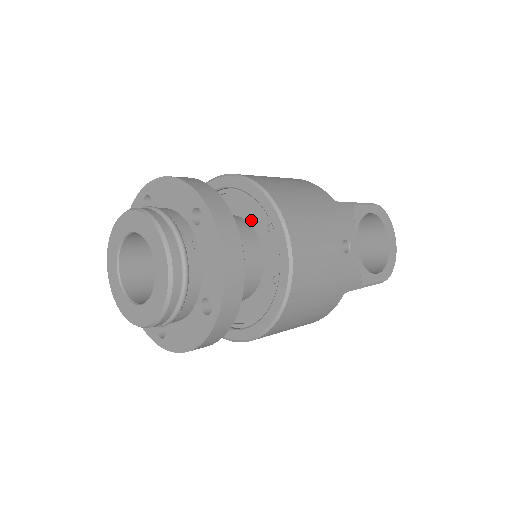
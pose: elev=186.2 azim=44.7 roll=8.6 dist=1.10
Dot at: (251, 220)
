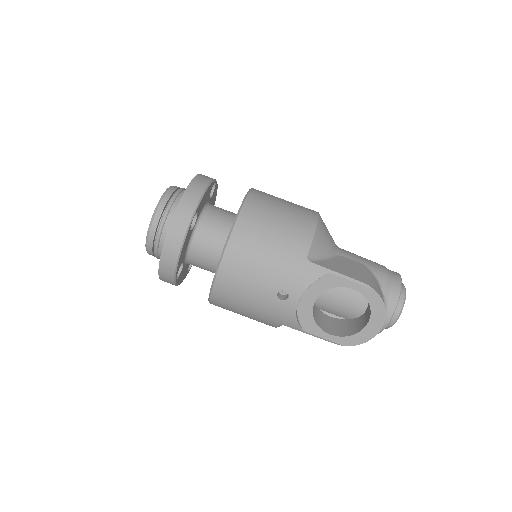
Dot at: occluded
